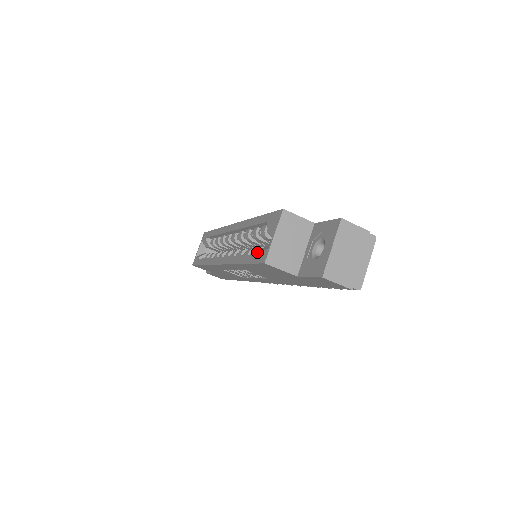
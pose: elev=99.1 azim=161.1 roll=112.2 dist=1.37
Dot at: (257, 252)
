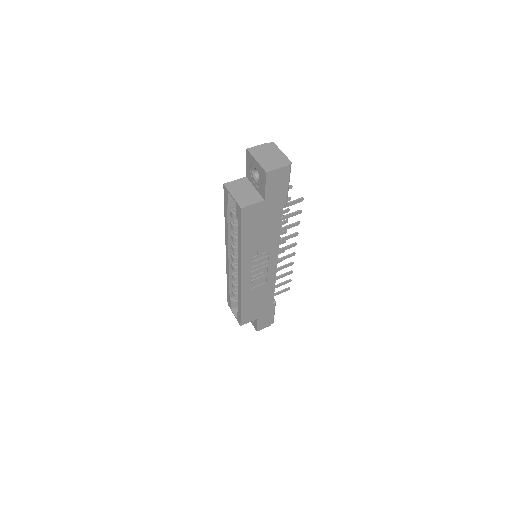
Dot at: (237, 218)
